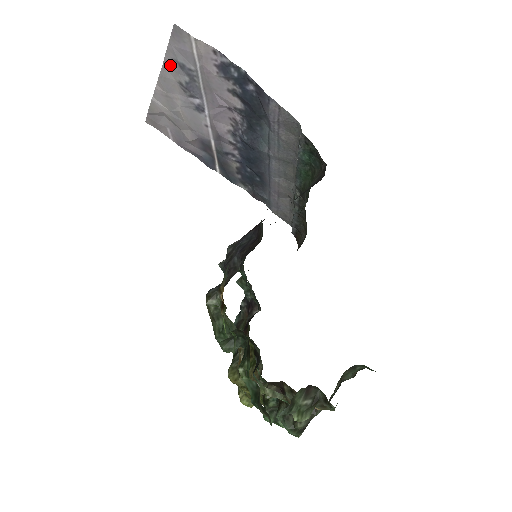
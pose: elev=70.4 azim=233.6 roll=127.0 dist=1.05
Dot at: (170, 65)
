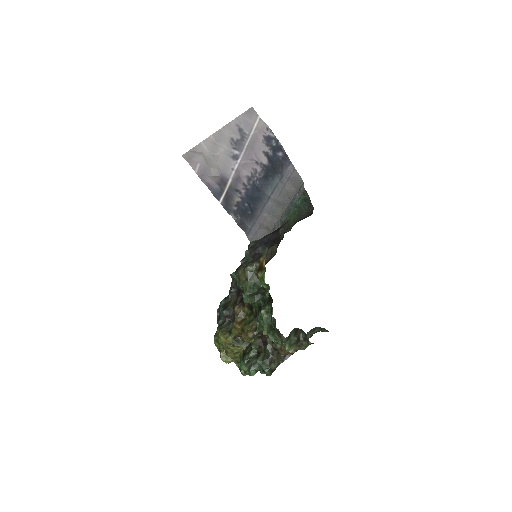
Dot at: (231, 127)
